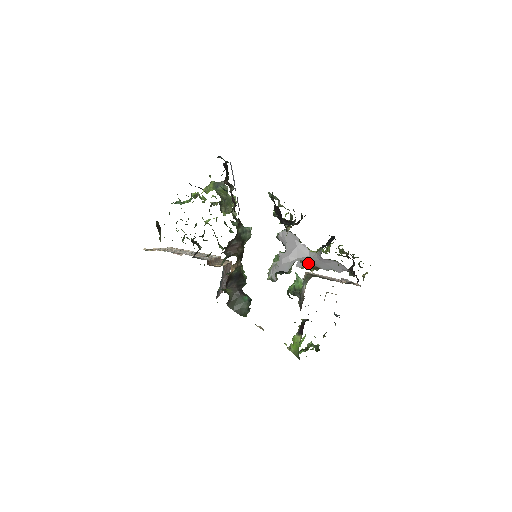
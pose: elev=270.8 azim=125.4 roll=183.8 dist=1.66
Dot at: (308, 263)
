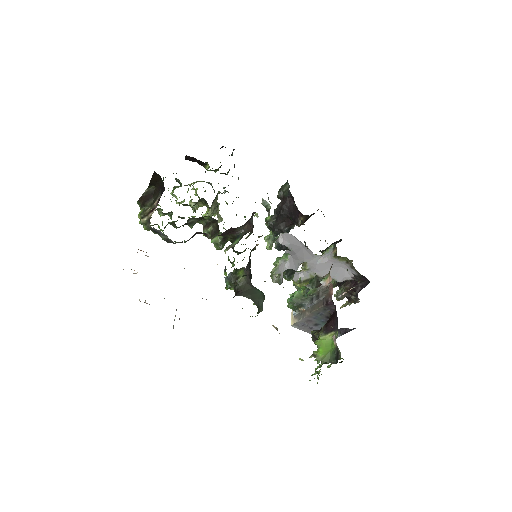
Dot at: (308, 271)
